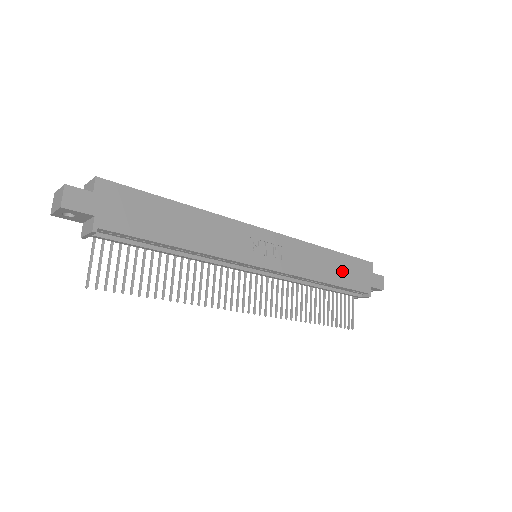
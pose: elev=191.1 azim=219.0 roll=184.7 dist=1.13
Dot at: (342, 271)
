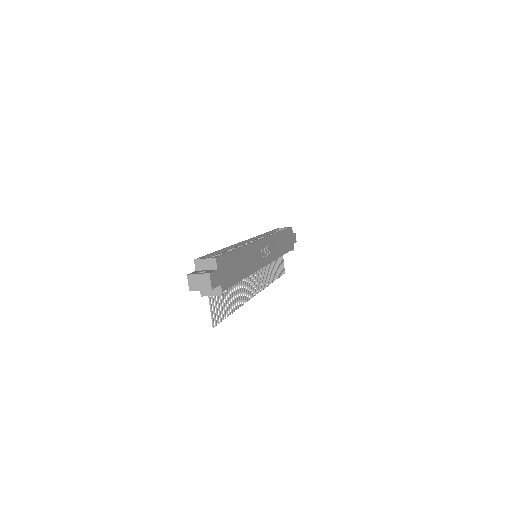
Dot at: (285, 242)
